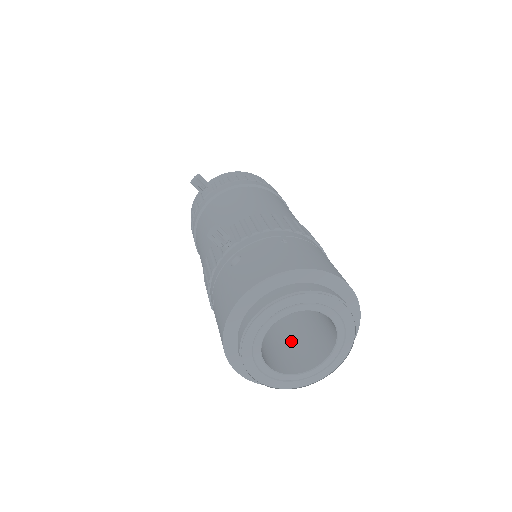
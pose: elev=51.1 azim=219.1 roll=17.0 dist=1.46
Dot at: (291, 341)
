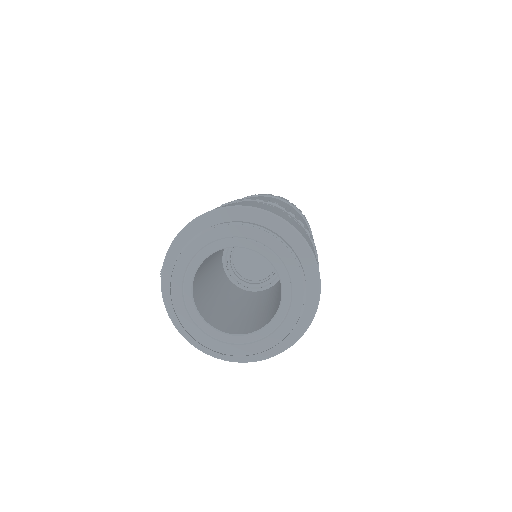
Dot at: (280, 294)
